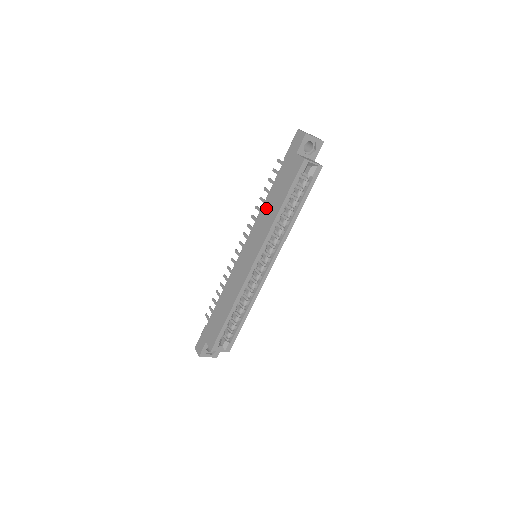
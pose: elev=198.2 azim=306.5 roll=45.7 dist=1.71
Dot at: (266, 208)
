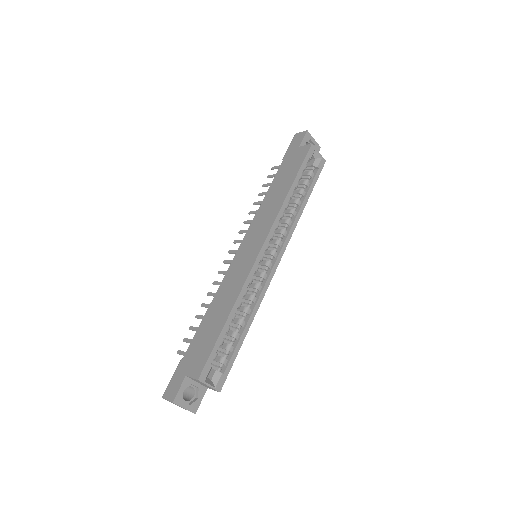
Dot at: (268, 199)
